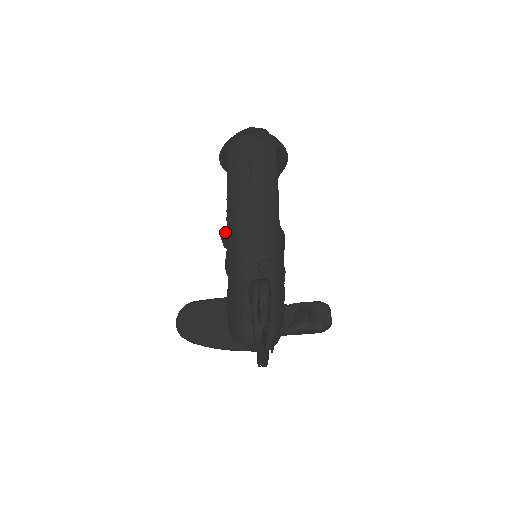
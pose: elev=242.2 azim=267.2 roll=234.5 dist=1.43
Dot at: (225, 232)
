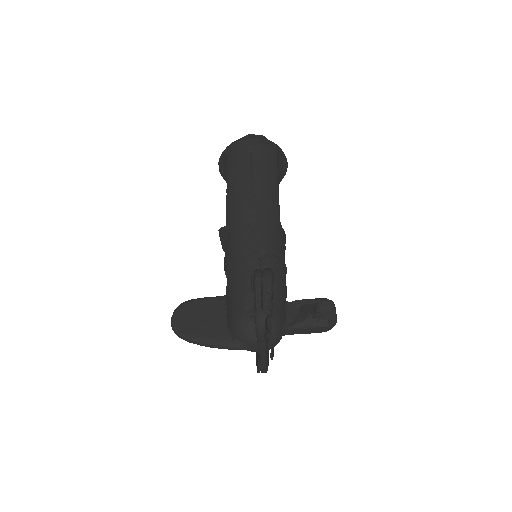
Dot at: (224, 230)
